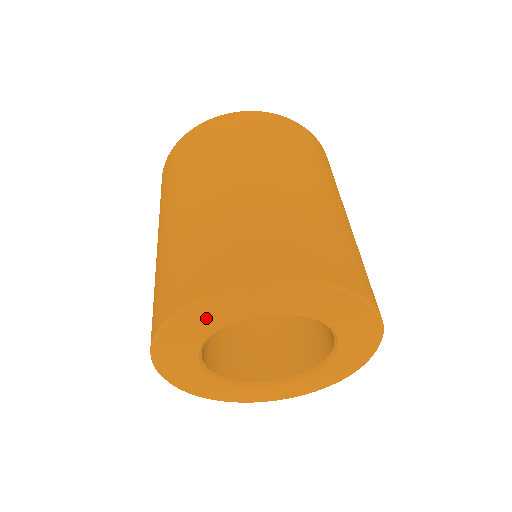
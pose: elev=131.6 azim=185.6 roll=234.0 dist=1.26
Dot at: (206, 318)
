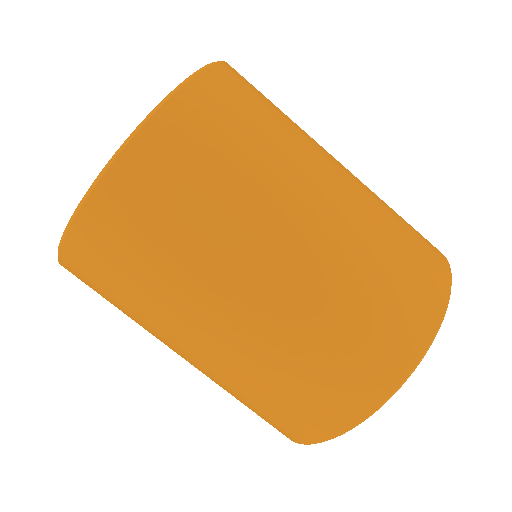
Dot at: occluded
